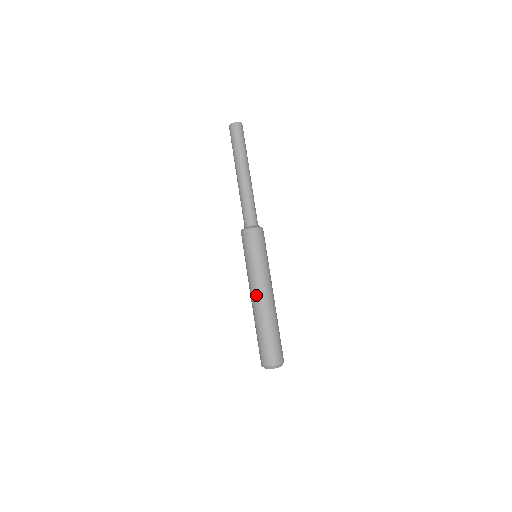
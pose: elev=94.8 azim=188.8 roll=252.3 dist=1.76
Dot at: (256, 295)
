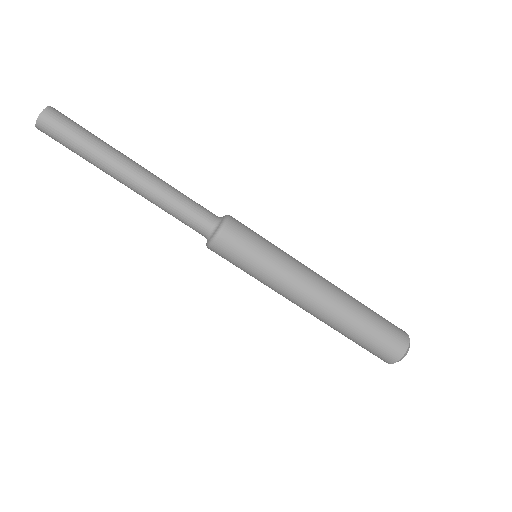
Dot at: occluded
